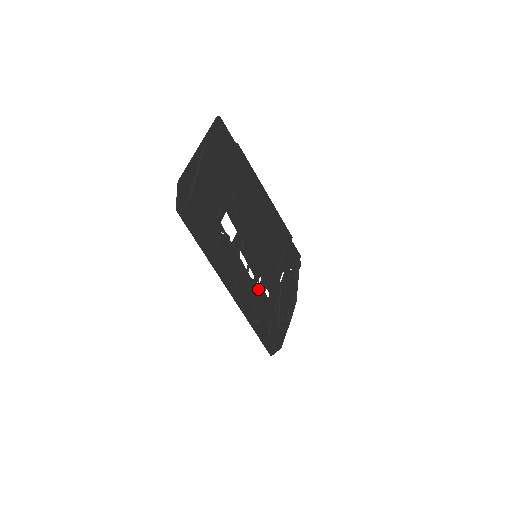
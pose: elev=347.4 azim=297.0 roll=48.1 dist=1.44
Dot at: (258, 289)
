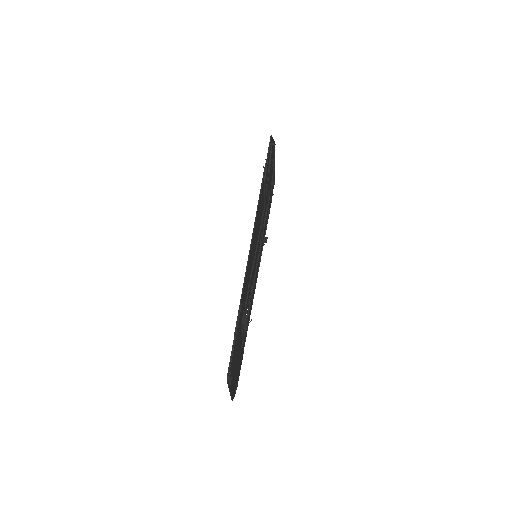
Dot at: occluded
